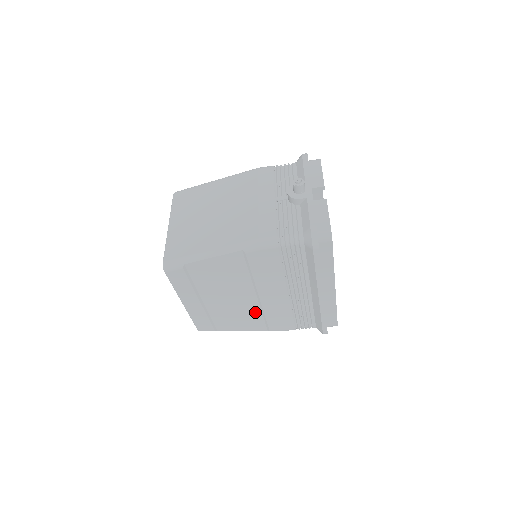
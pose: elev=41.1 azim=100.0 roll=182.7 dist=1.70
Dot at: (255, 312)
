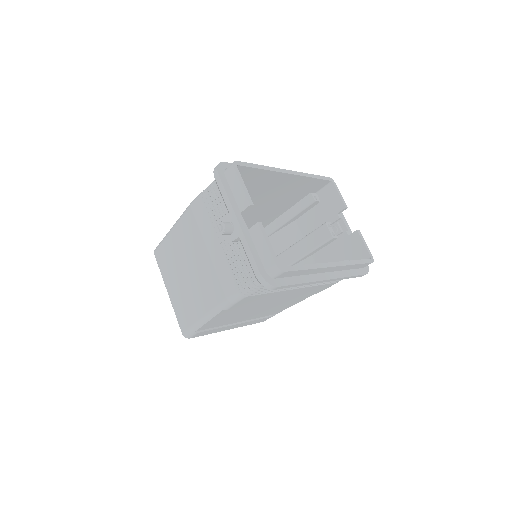
Dot at: (289, 300)
